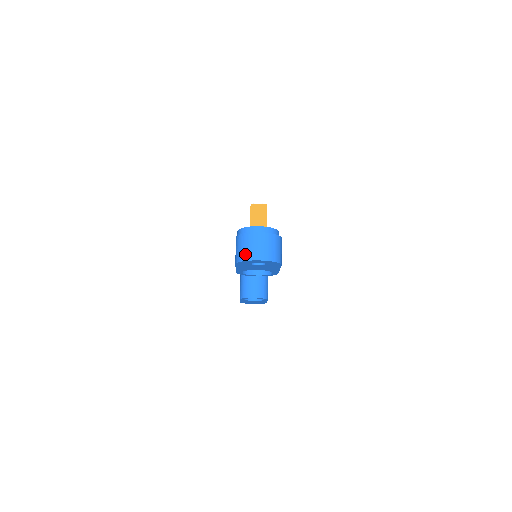
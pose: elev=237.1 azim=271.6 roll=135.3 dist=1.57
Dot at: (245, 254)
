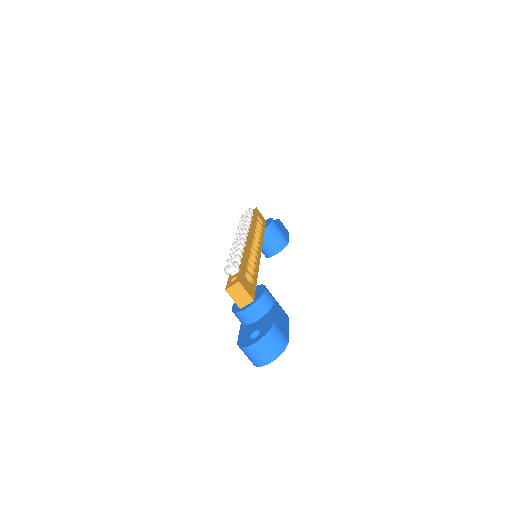
Dot at: (255, 362)
